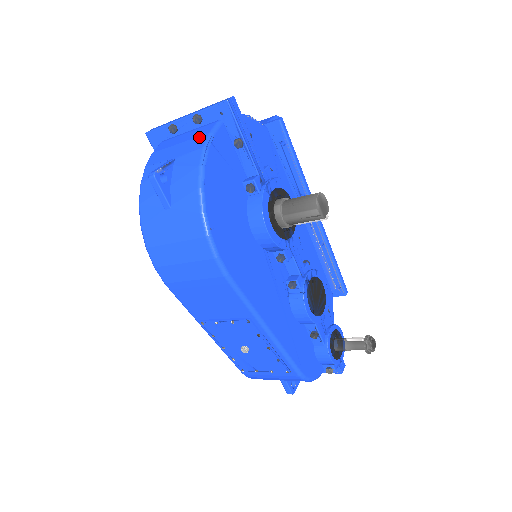
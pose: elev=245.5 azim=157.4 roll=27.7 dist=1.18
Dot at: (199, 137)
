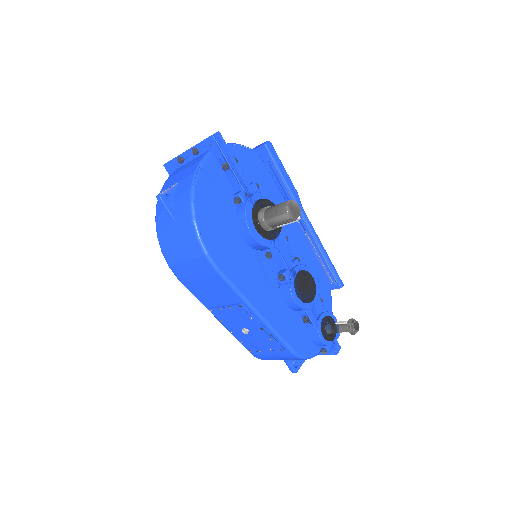
Dot at: (194, 165)
